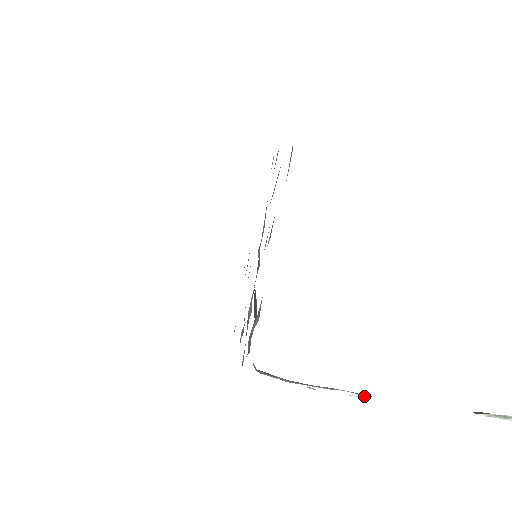
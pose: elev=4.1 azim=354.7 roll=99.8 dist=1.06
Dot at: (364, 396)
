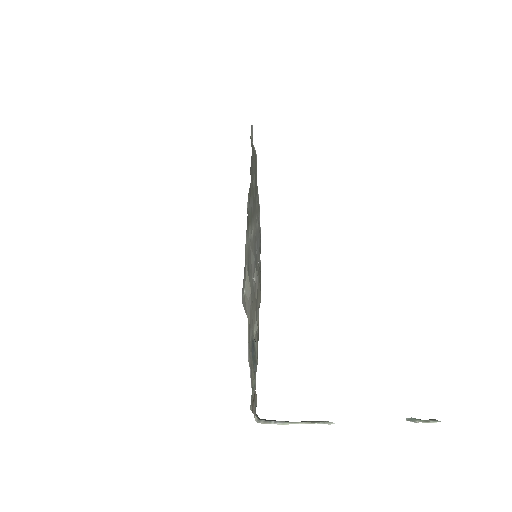
Dot at: (329, 424)
